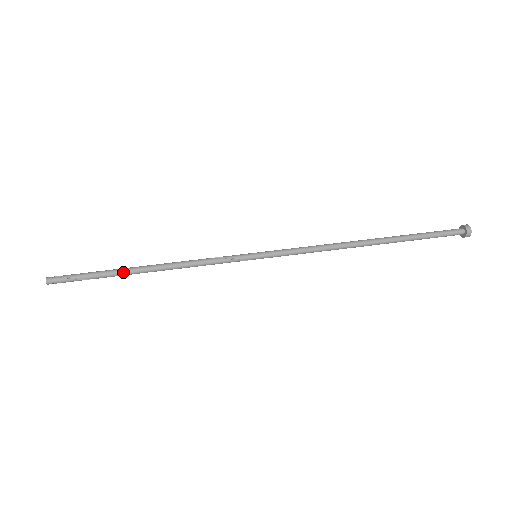
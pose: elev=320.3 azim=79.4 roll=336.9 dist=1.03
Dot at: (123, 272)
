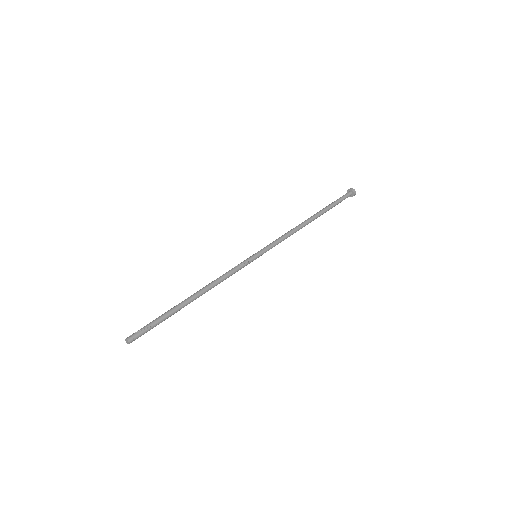
Dot at: (180, 306)
